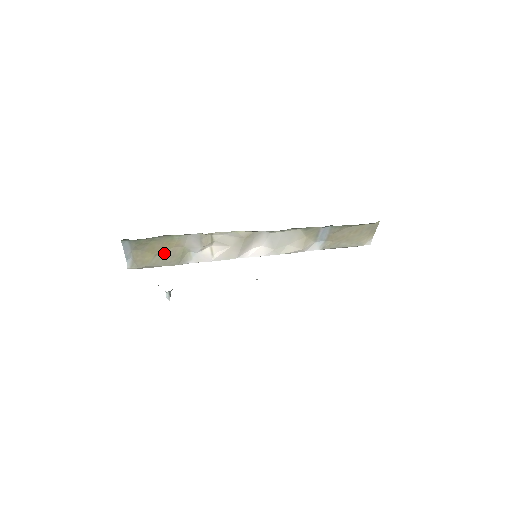
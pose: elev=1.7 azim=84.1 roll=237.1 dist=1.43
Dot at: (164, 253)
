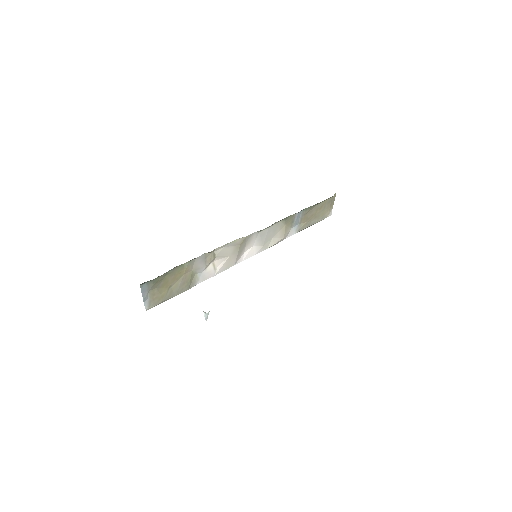
Dot at: (176, 283)
